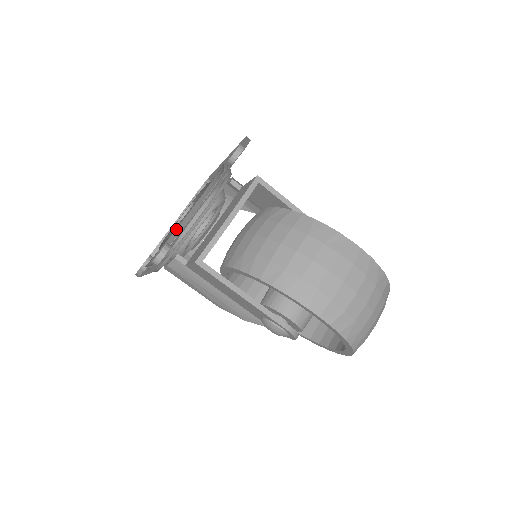
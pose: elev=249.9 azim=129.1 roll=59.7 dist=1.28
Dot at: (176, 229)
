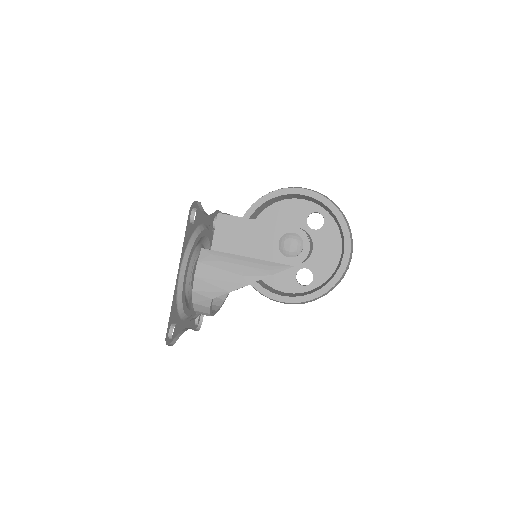
Dot at: (197, 228)
